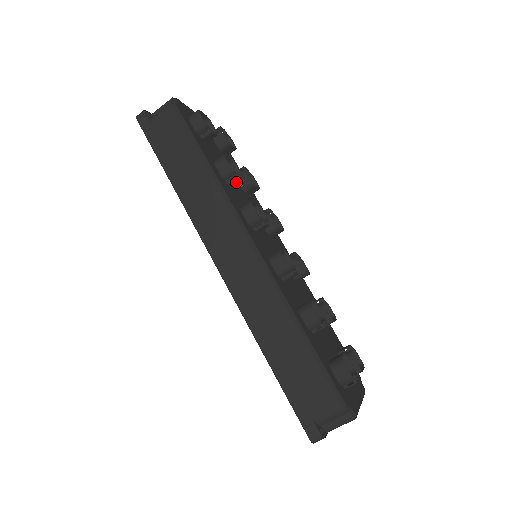
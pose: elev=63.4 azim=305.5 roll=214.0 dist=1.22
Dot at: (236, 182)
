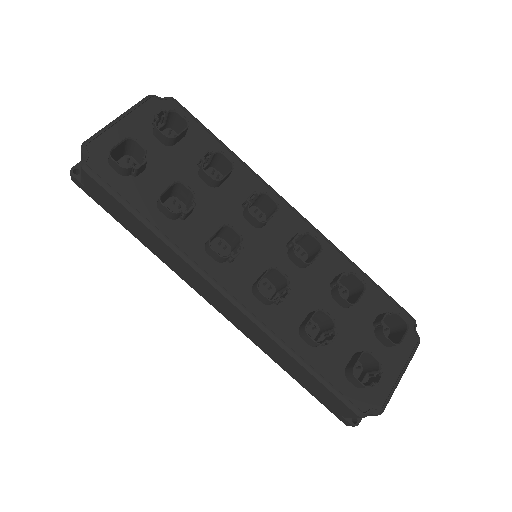
Dot at: (191, 211)
